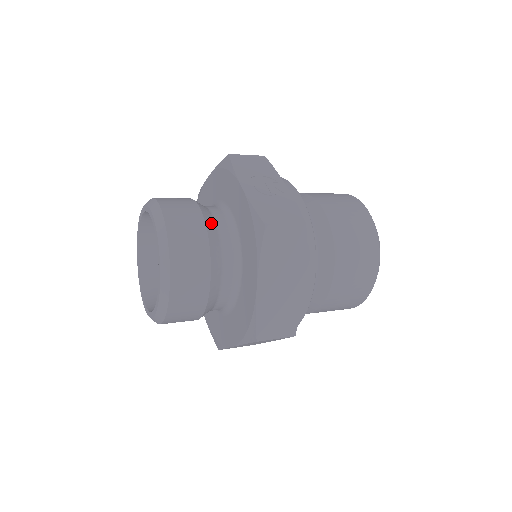
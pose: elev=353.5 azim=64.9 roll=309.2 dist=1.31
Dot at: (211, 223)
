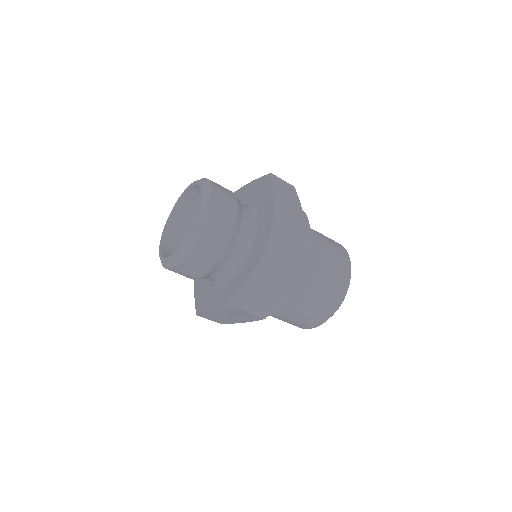
Dot at: occluded
